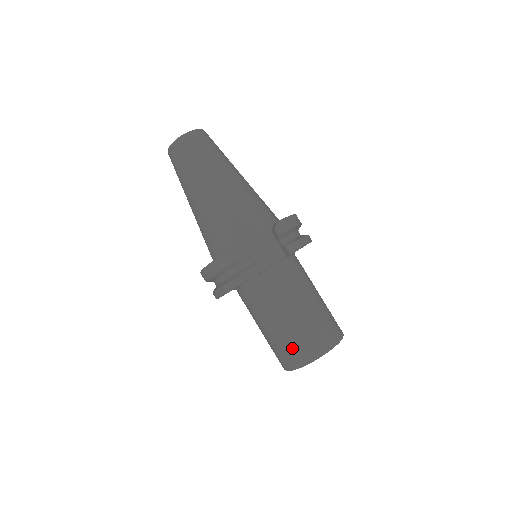
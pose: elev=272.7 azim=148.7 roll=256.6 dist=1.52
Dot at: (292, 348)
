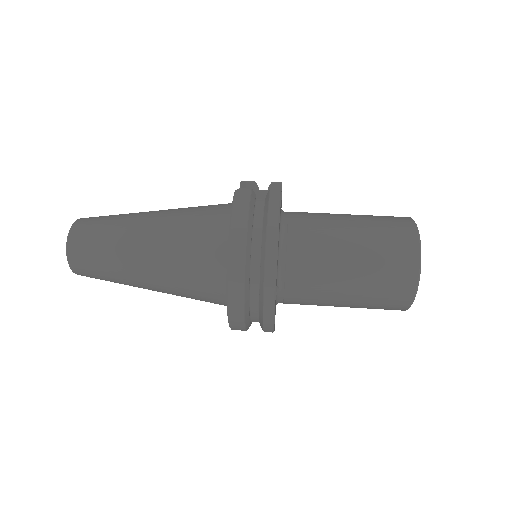
Dot at: (390, 238)
